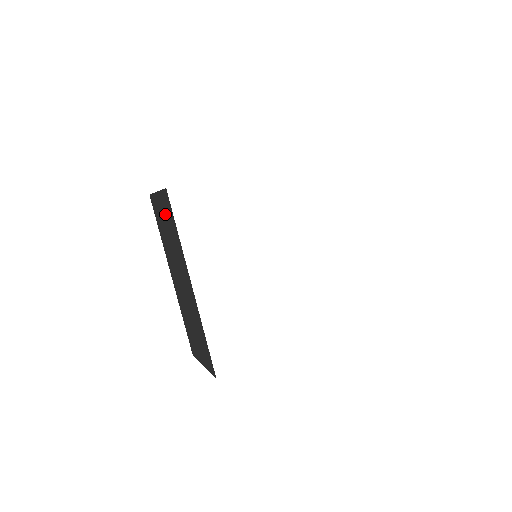
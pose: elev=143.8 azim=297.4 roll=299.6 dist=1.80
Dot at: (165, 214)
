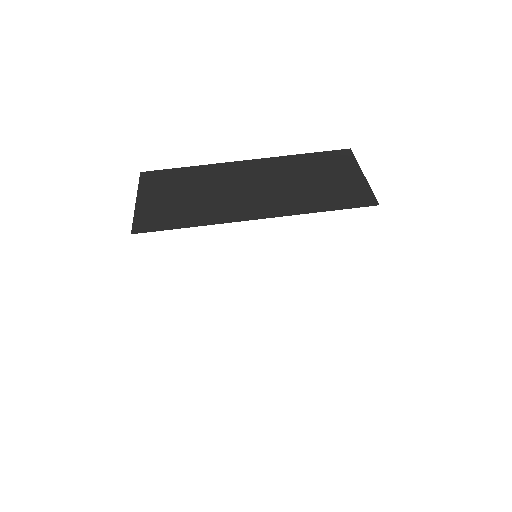
Dot at: occluded
